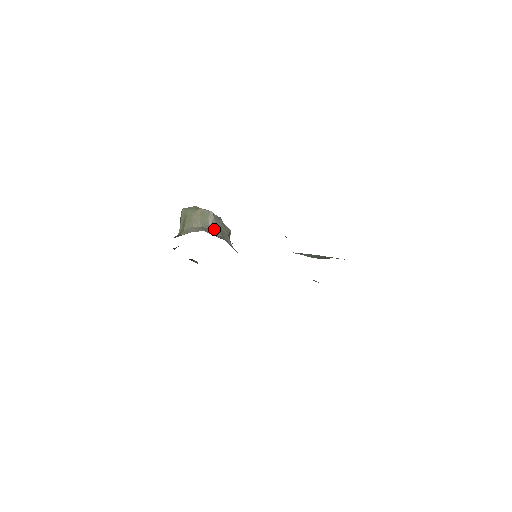
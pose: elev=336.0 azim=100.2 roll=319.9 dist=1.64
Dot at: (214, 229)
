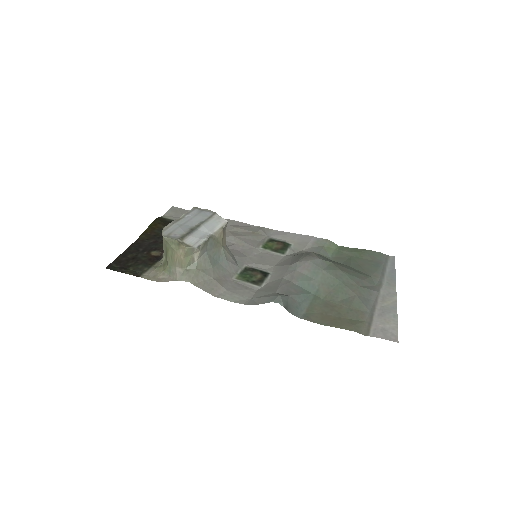
Dot at: (201, 264)
